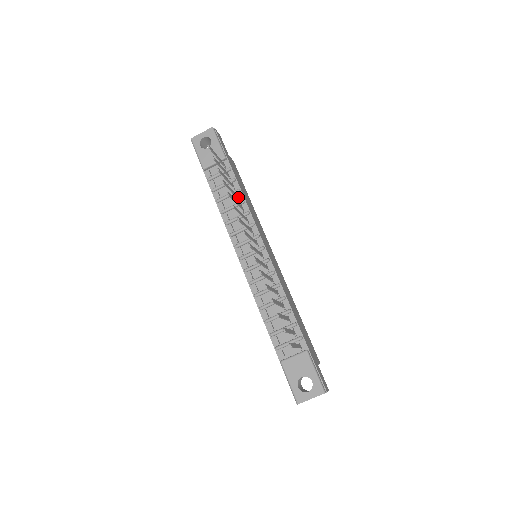
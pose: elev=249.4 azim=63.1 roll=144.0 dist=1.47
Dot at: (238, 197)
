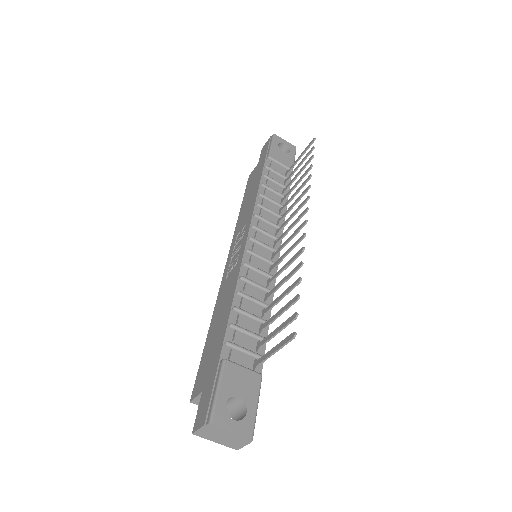
Dot at: (282, 201)
